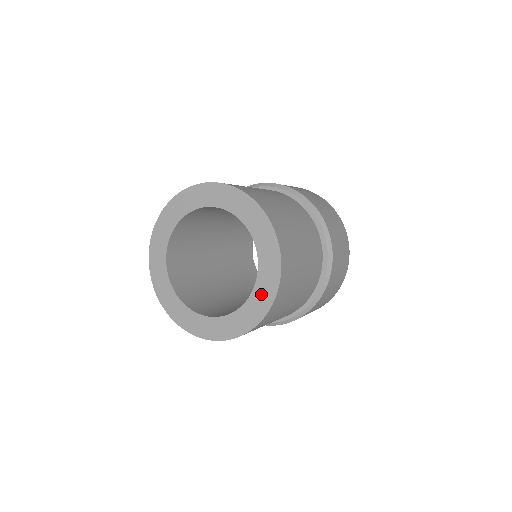
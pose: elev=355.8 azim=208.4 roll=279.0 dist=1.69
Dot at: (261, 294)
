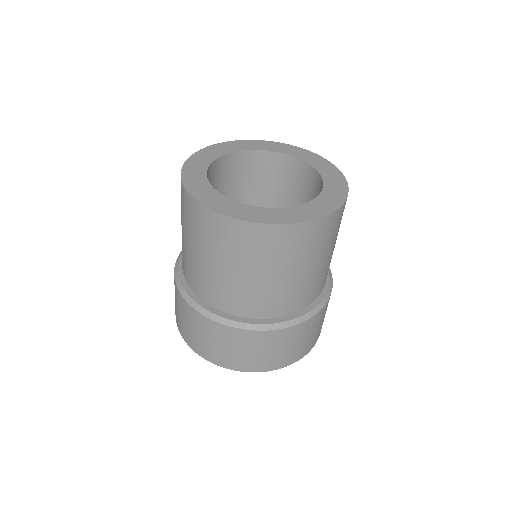
Dot at: (333, 186)
